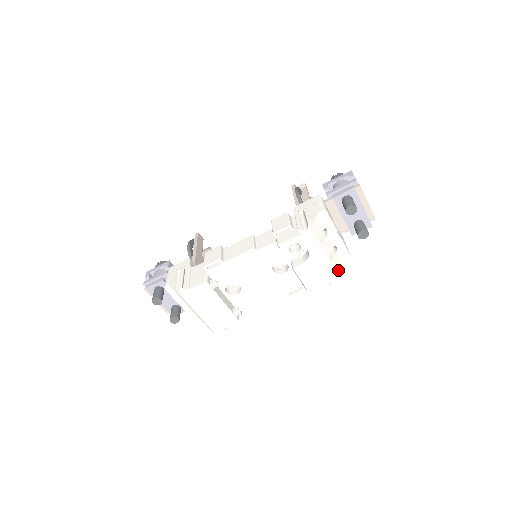
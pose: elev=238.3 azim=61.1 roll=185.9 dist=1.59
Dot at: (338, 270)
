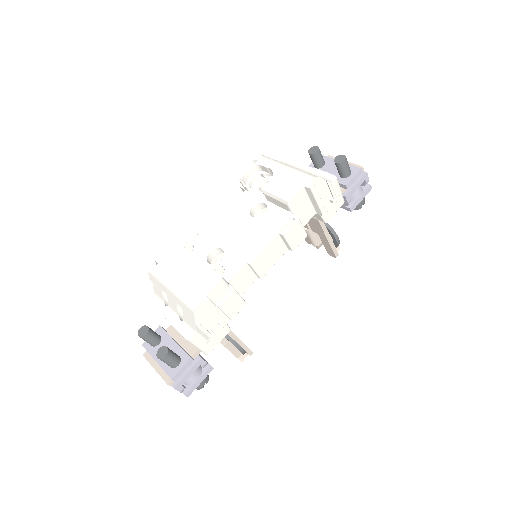
Dot at: occluded
